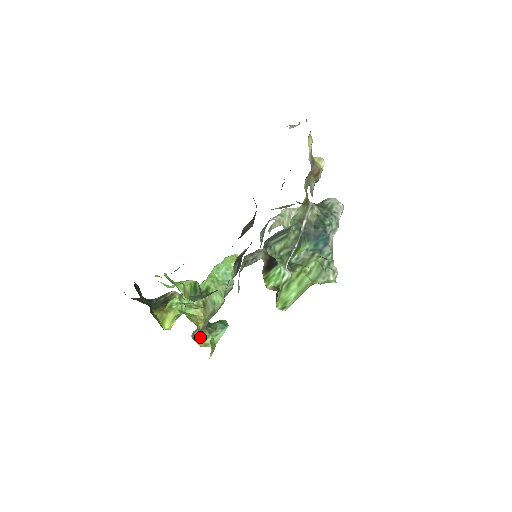
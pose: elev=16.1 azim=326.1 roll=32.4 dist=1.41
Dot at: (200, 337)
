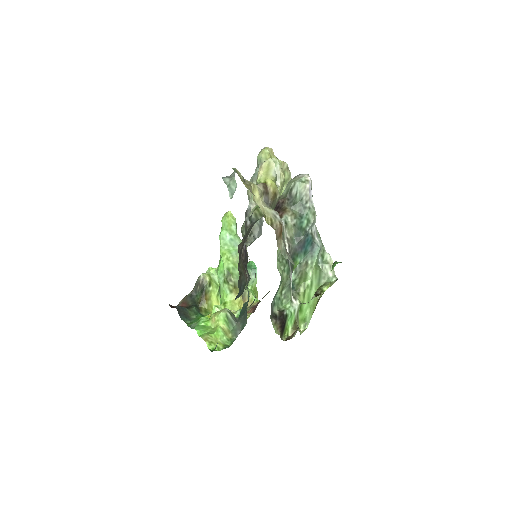
Dot at: (244, 300)
